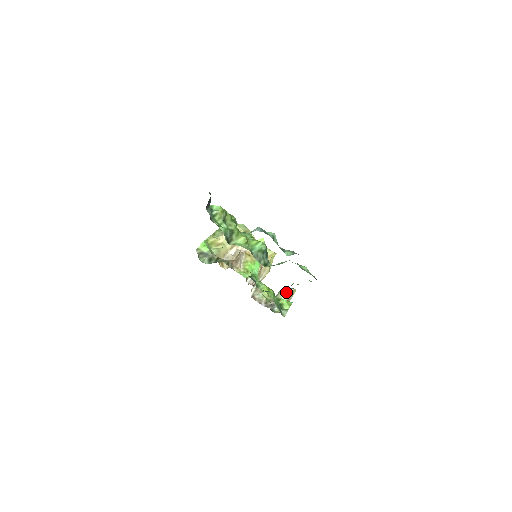
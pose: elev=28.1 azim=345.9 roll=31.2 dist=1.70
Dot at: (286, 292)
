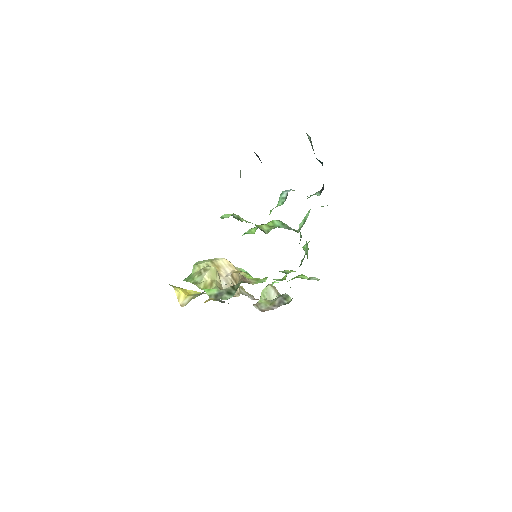
Dot at: (269, 291)
